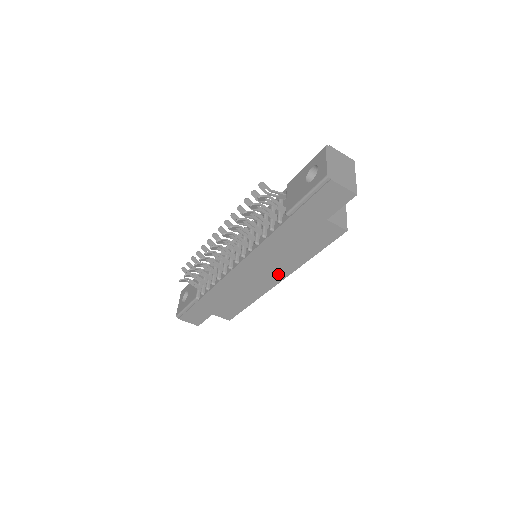
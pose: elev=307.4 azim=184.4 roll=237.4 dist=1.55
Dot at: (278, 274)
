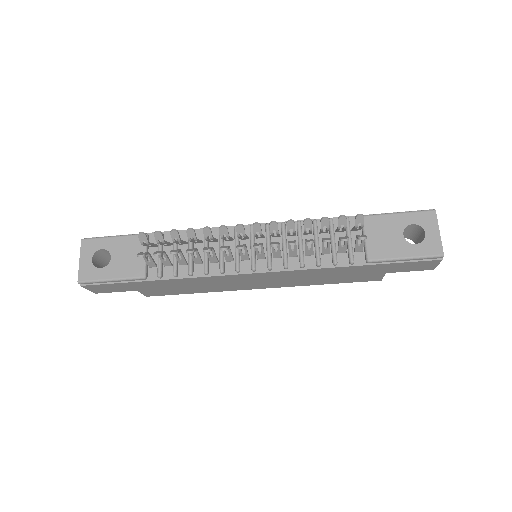
Dot at: (274, 285)
